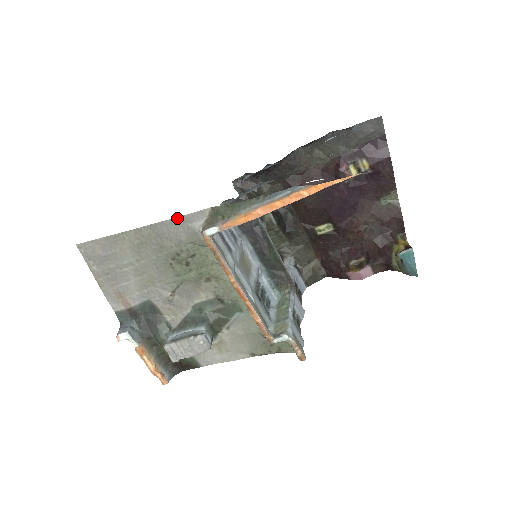
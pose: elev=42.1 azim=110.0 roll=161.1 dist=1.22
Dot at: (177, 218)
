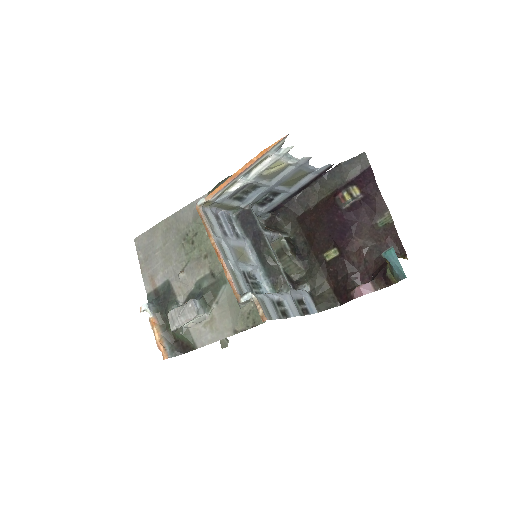
Dot at: (188, 205)
